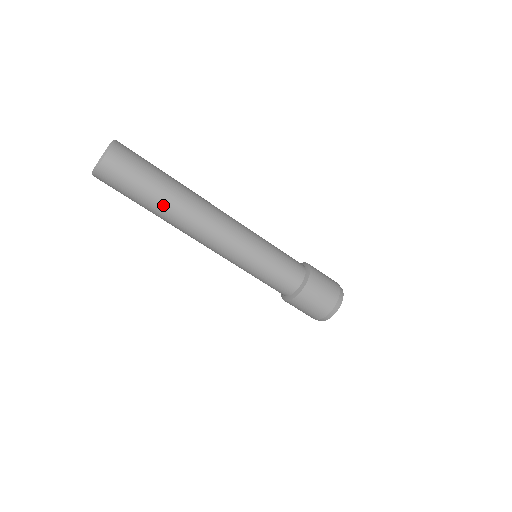
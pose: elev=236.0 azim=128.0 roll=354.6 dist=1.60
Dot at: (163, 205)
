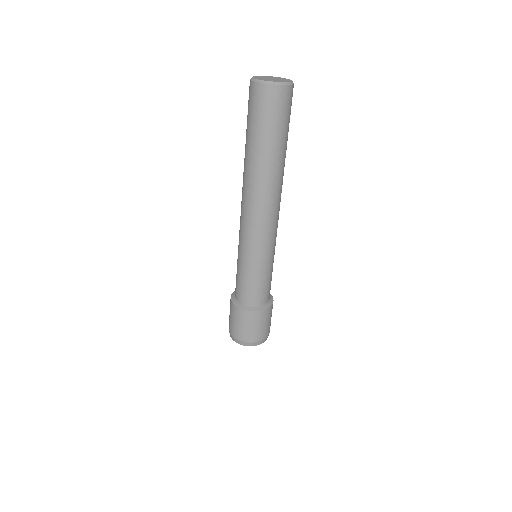
Dot at: (263, 159)
